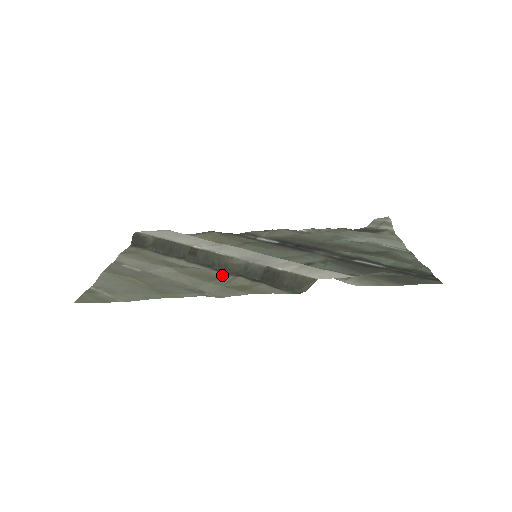
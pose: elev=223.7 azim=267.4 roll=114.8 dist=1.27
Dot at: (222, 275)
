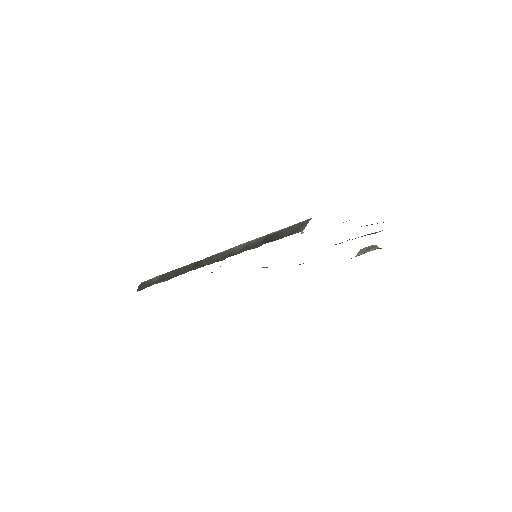
Dot at: occluded
